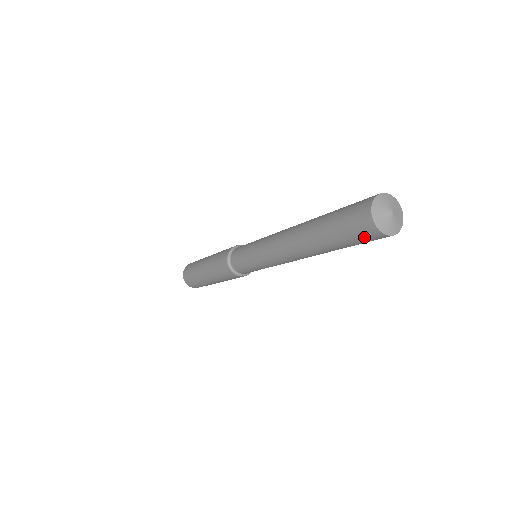
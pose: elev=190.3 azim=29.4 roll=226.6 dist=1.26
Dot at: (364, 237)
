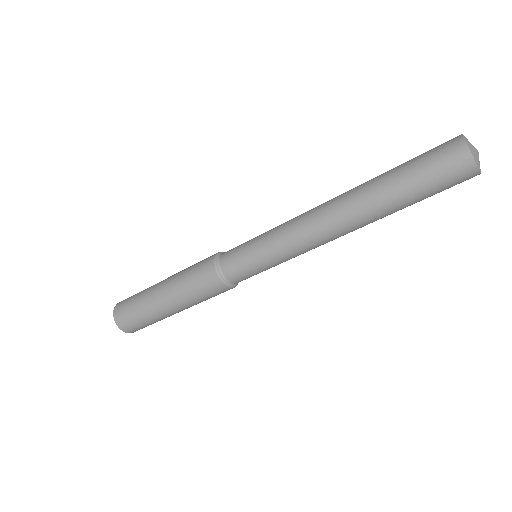
Dot at: (454, 182)
